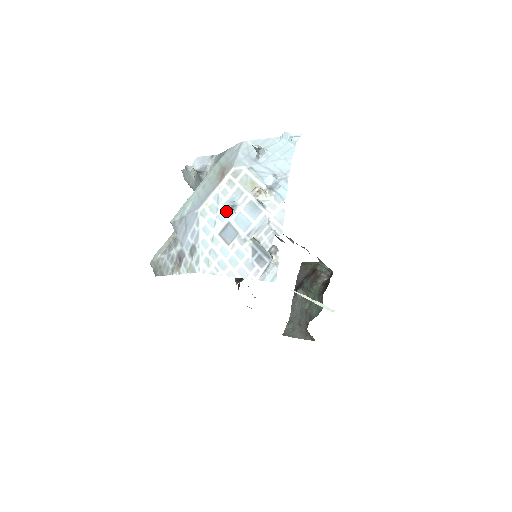
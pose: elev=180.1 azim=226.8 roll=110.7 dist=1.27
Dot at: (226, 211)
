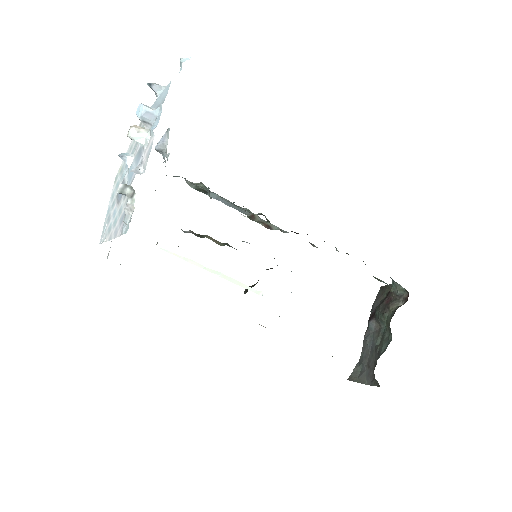
Dot at: (126, 168)
